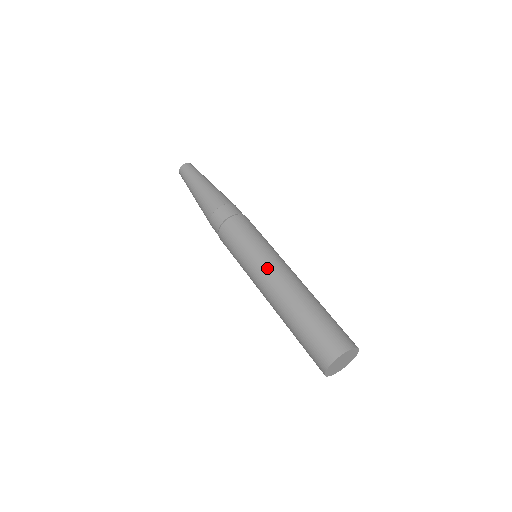
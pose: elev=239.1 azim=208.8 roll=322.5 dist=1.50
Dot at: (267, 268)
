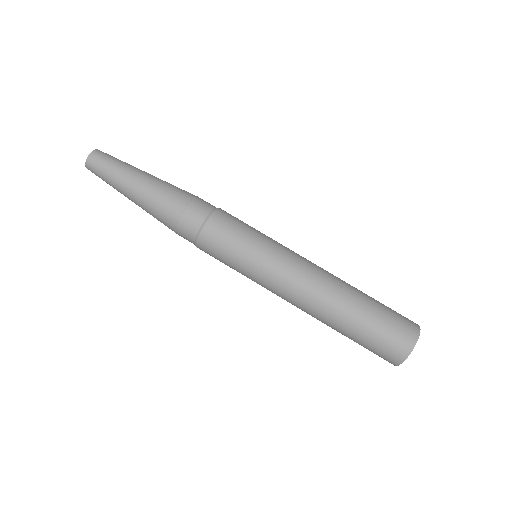
Dot at: (292, 269)
